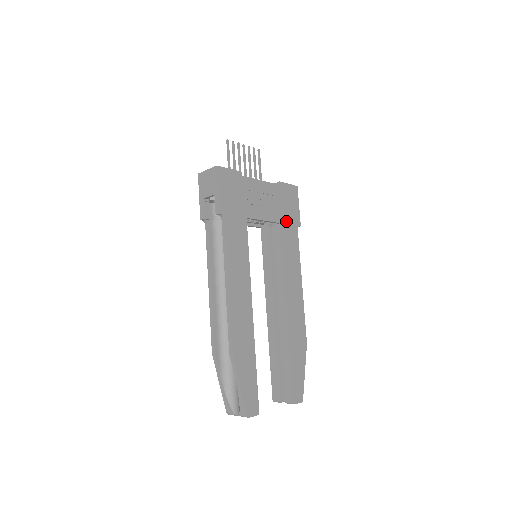
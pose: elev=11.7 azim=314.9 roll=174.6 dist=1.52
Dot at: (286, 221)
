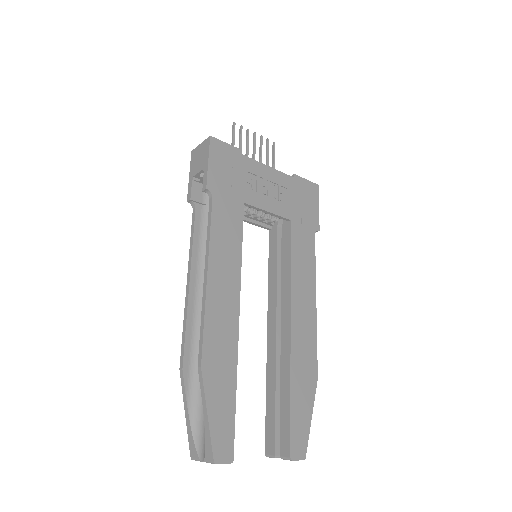
Dot at: (299, 220)
